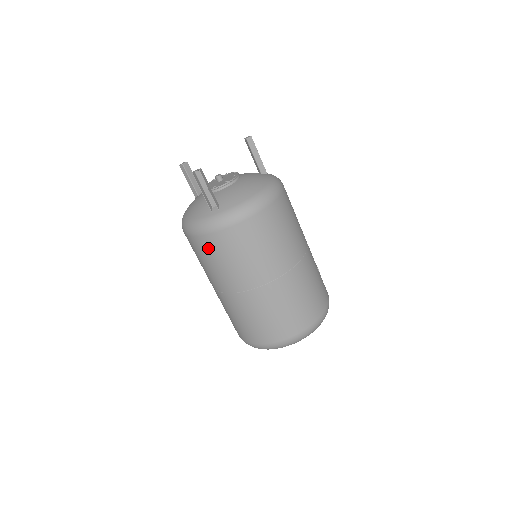
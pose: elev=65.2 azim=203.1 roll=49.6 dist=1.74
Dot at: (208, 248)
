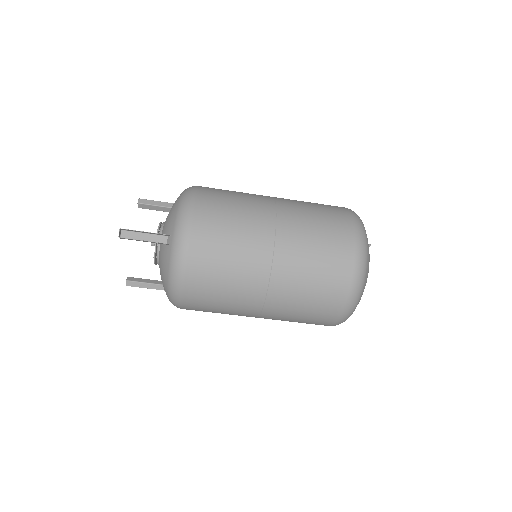
Dot at: (204, 270)
